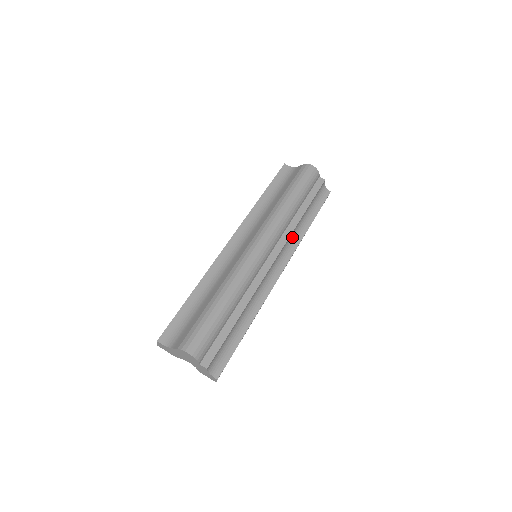
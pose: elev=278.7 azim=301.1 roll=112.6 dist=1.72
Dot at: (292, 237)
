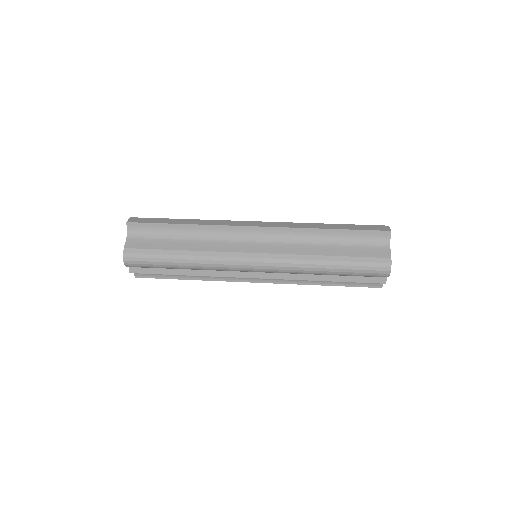
Dot at: occluded
